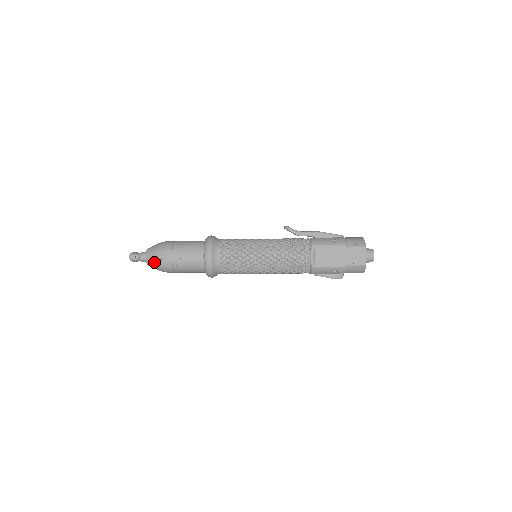
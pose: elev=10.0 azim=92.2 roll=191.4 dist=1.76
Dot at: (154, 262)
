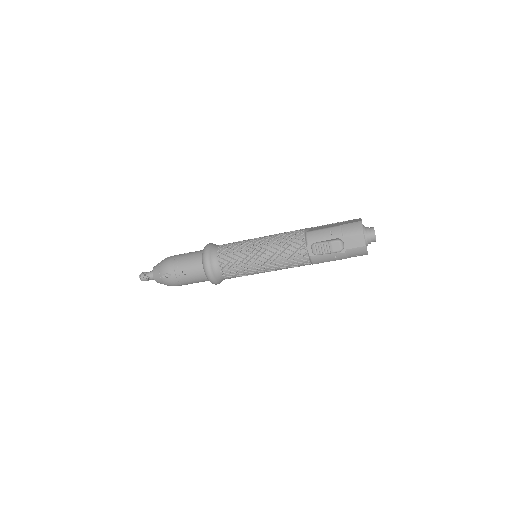
Dot at: (160, 263)
